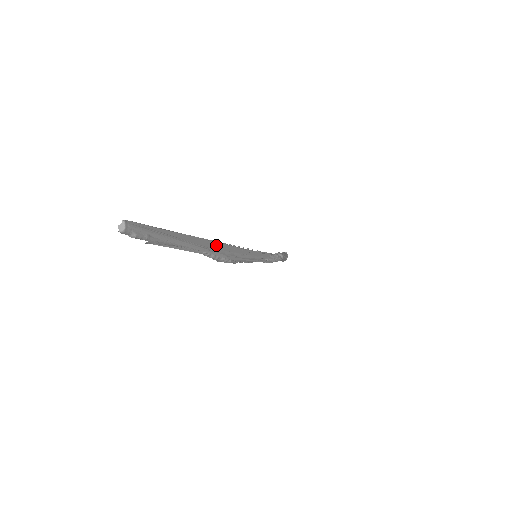
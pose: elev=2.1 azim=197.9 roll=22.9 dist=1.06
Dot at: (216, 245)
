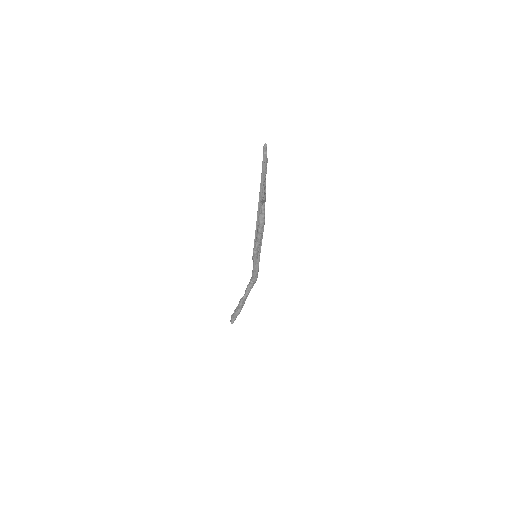
Dot at: occluded
